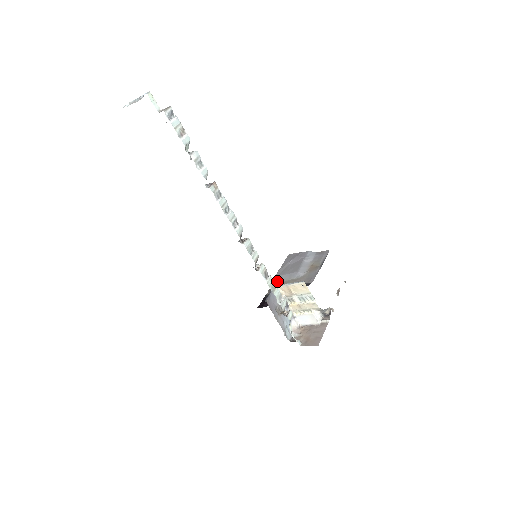
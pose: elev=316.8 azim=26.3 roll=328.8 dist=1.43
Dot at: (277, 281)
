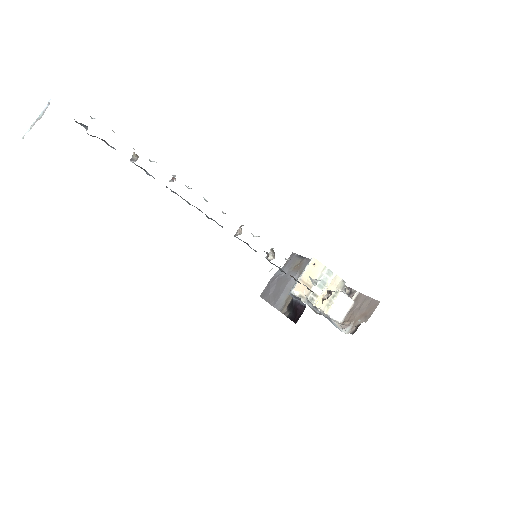
Dot at: (281, 305)
